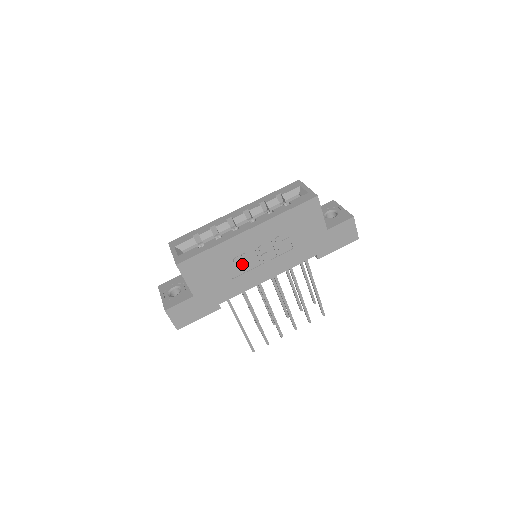
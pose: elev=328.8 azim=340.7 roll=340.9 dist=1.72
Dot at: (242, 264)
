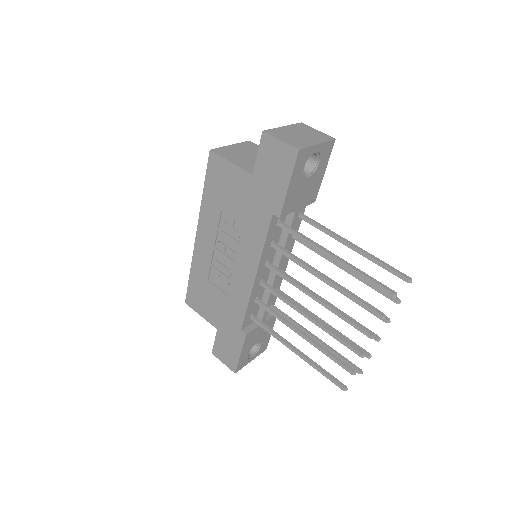
Dot at: (221, 274)
